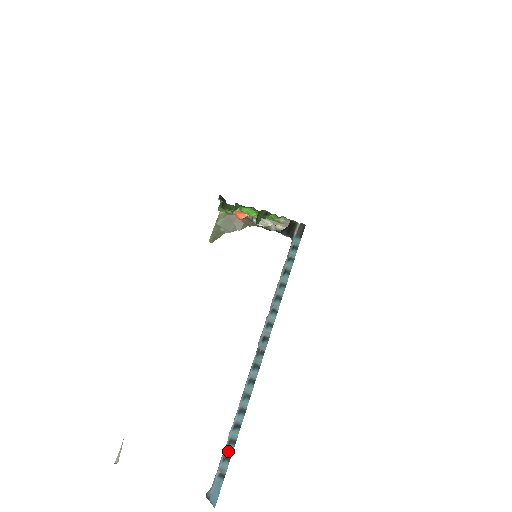
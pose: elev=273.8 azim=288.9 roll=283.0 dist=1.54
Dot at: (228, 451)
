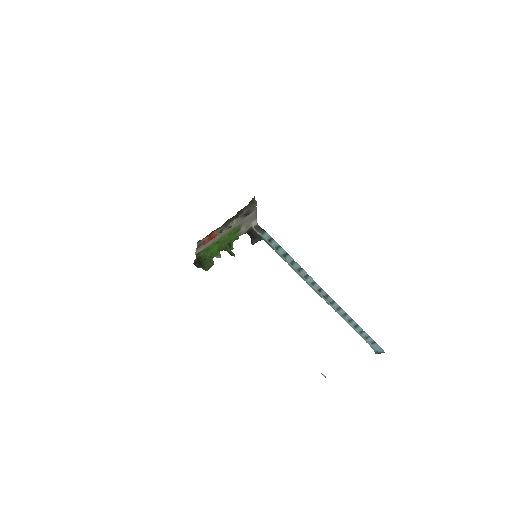
Dot at: (364, 335)
